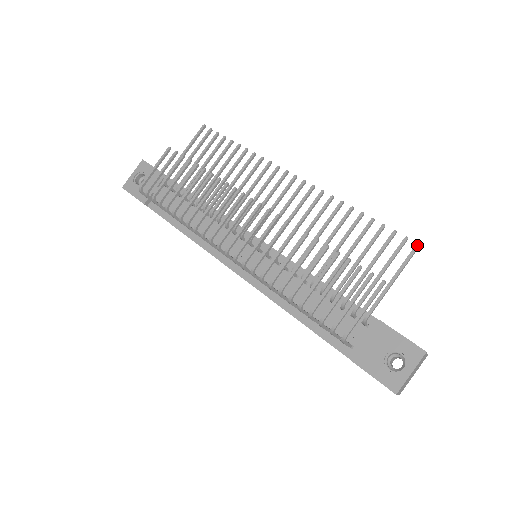
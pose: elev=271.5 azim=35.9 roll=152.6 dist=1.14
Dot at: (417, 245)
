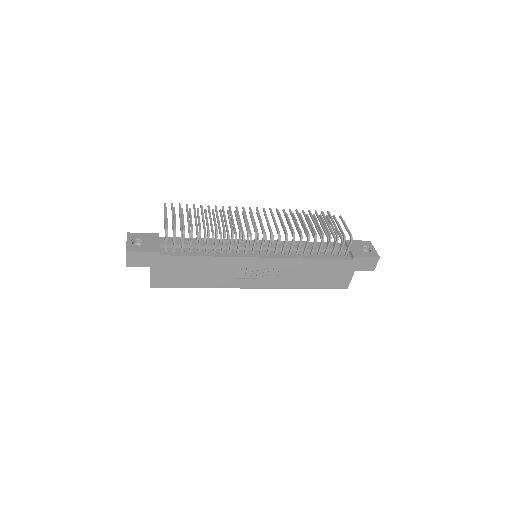
Dot at: (328, 211)
